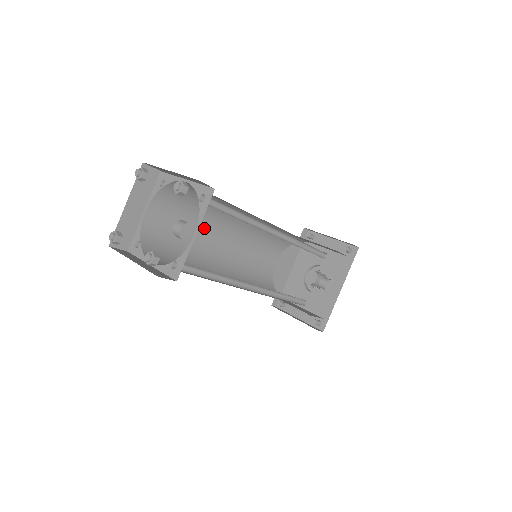
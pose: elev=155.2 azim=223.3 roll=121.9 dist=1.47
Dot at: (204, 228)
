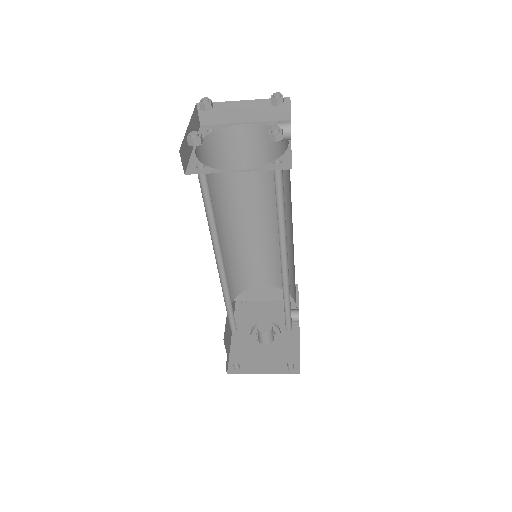
Dot at: occluded
